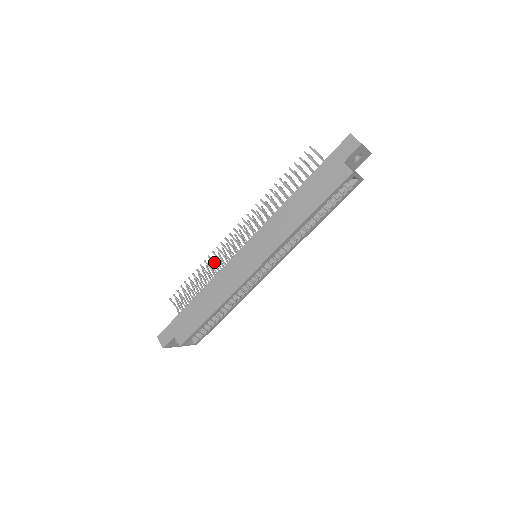
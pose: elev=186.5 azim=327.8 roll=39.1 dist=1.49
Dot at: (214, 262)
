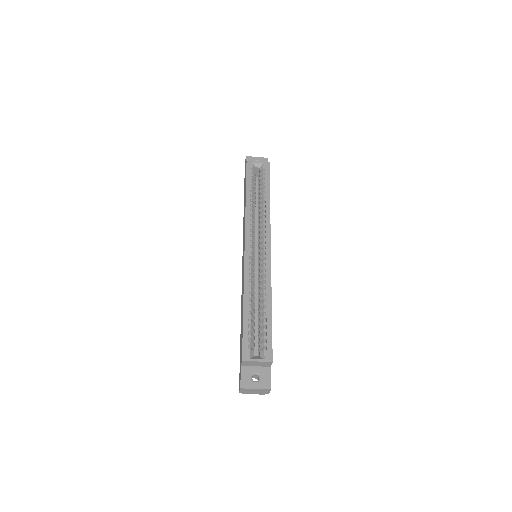
Dot at: occluded
